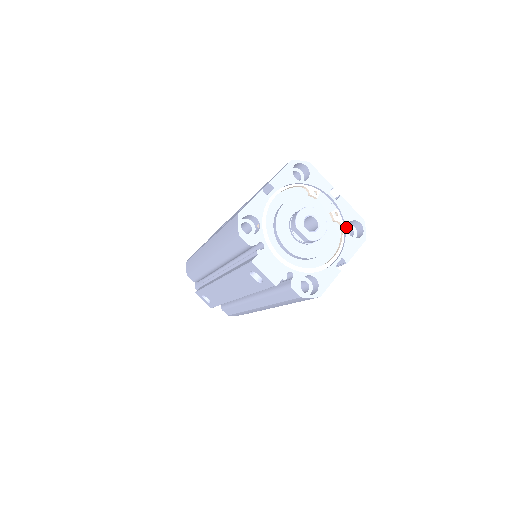
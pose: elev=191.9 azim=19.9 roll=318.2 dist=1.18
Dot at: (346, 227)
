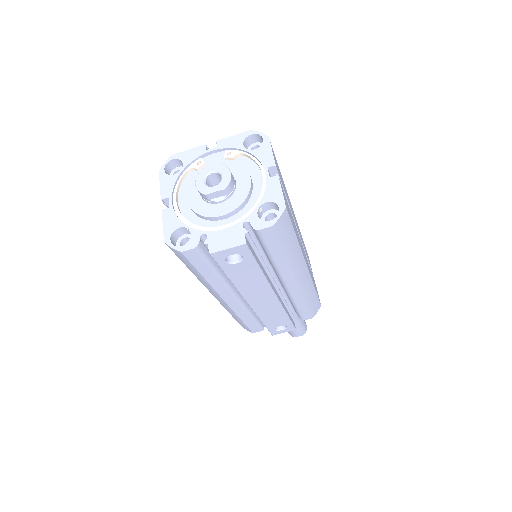
Dot at: (245, 150)
